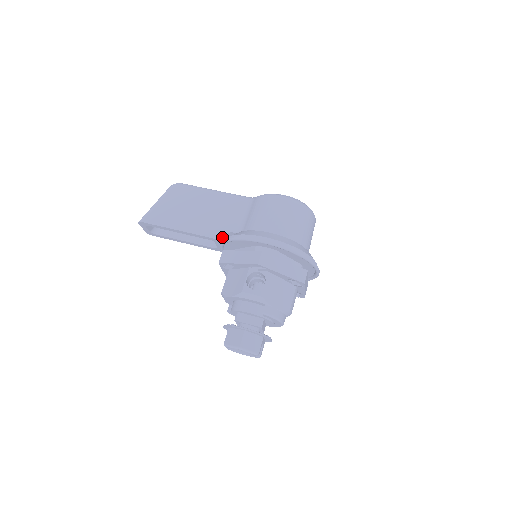
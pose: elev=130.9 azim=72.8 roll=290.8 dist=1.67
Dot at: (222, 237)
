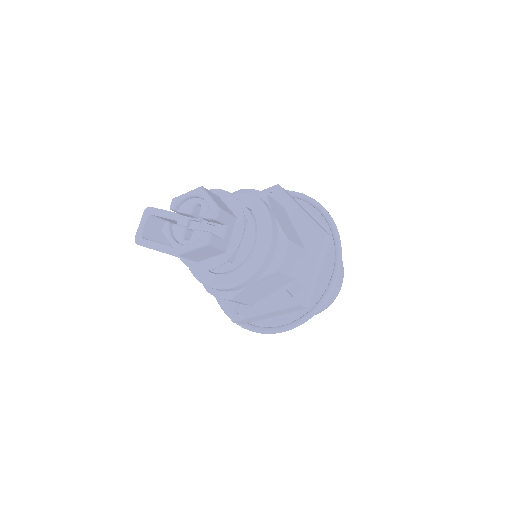
Dot at: occluded
